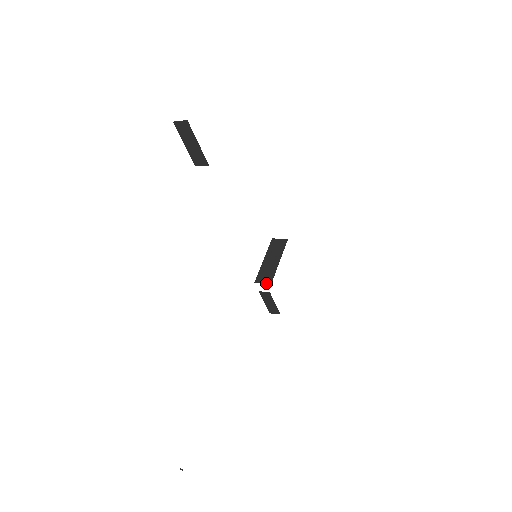
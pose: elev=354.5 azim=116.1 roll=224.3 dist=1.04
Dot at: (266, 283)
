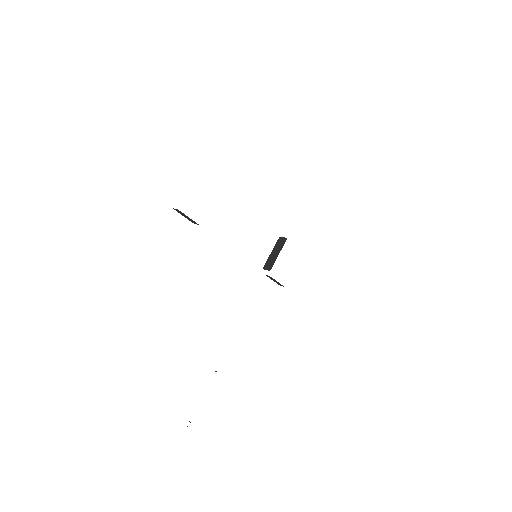
Dot at: occluded
